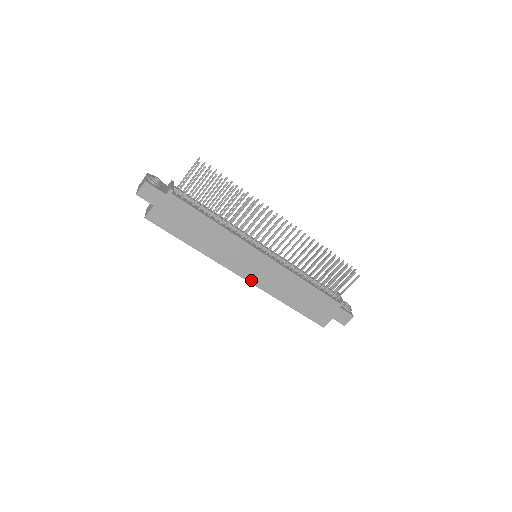
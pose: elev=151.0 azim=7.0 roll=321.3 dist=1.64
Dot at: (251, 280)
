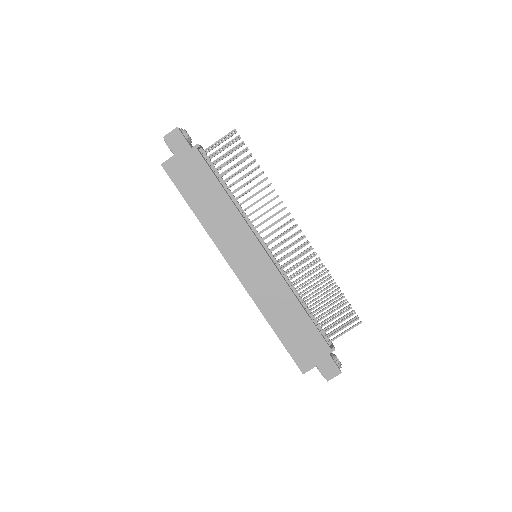
Dot at: (242, 278)
